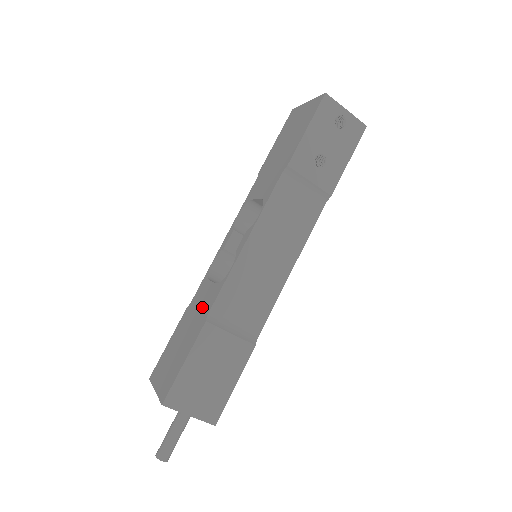
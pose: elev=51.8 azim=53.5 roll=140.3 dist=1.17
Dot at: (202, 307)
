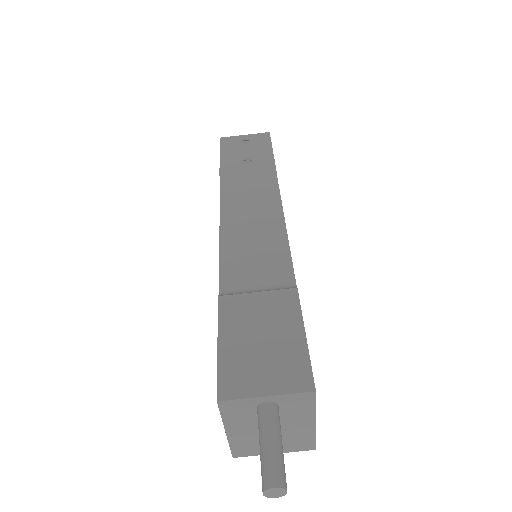
Dot at: occluded
